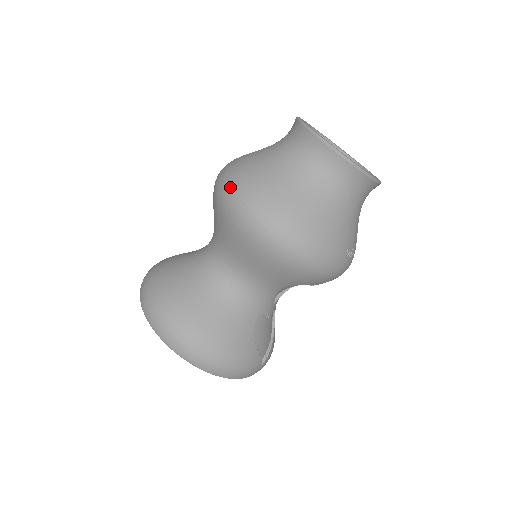
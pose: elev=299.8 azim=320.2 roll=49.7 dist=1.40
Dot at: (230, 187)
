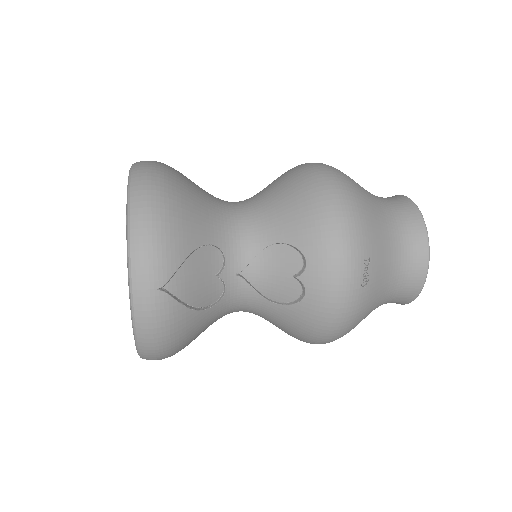
Dot at: occluded
